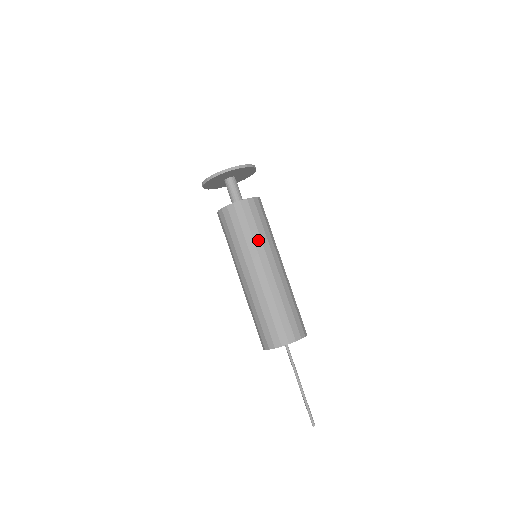
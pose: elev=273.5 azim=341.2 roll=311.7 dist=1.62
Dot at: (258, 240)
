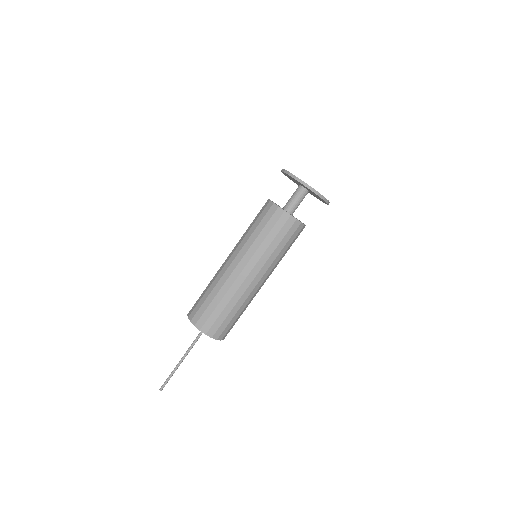
Dot at: (274, 256)
